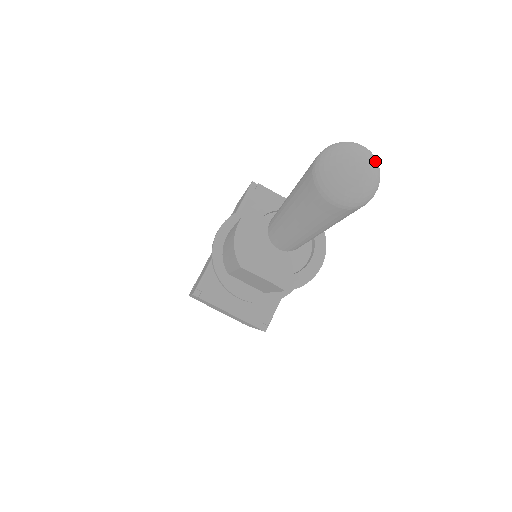
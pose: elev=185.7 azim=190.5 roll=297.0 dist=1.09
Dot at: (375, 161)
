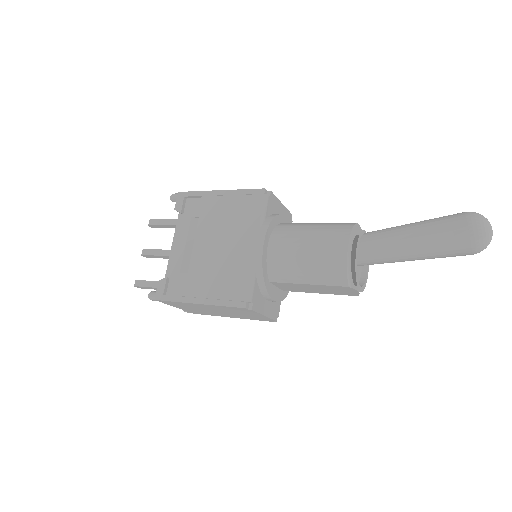
Dot at: occluded
